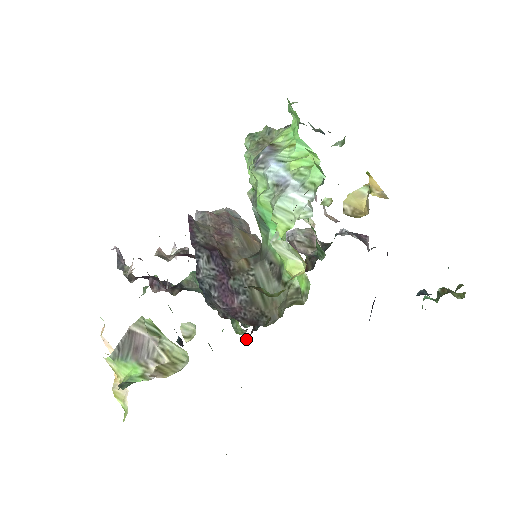
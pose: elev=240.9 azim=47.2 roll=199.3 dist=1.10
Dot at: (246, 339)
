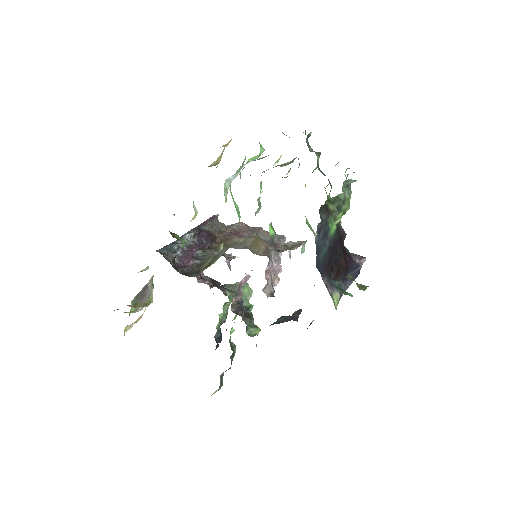
Dot at: occluded
